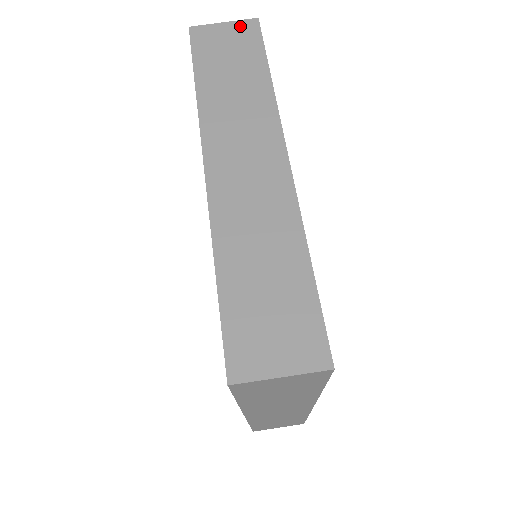
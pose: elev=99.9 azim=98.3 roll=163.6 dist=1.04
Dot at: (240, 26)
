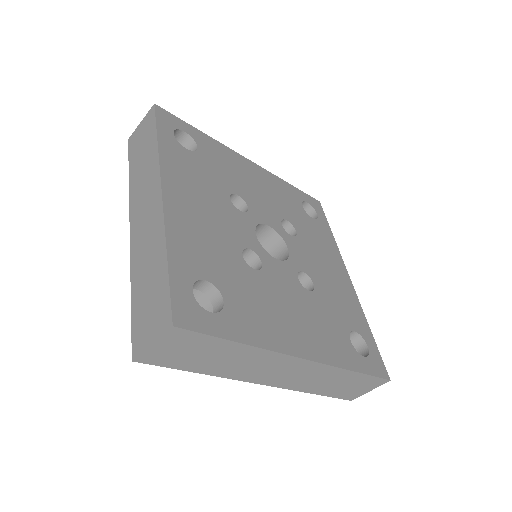
Dot at: (147, 118)
